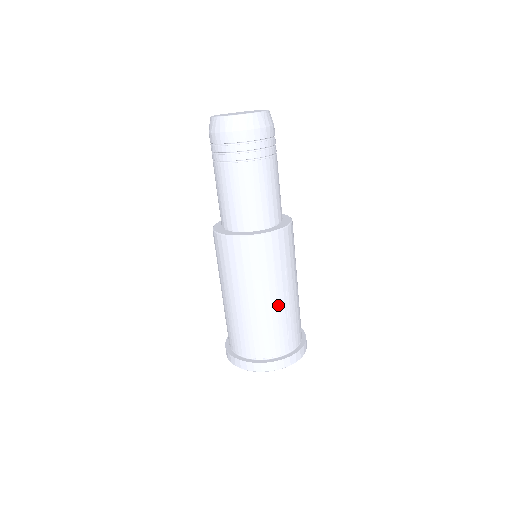
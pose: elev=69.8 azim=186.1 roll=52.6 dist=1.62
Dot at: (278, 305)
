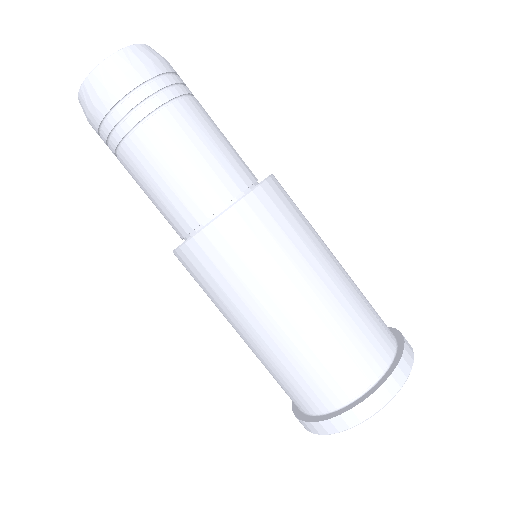
Dot at: (303, 318)
